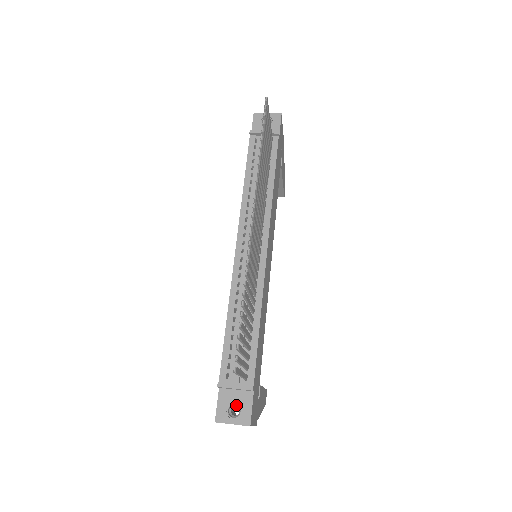
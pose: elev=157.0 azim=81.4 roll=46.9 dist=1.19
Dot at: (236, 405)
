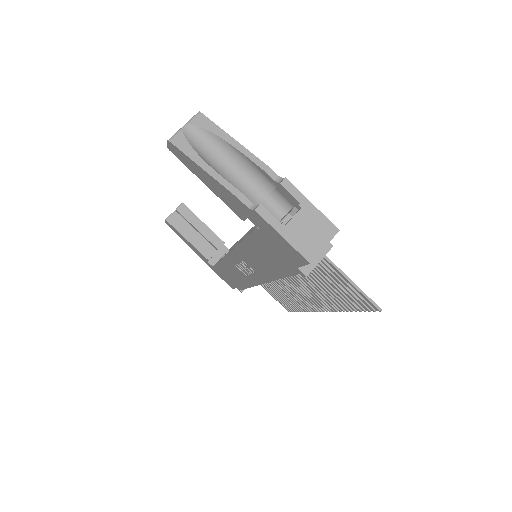
Dot at: occluded
